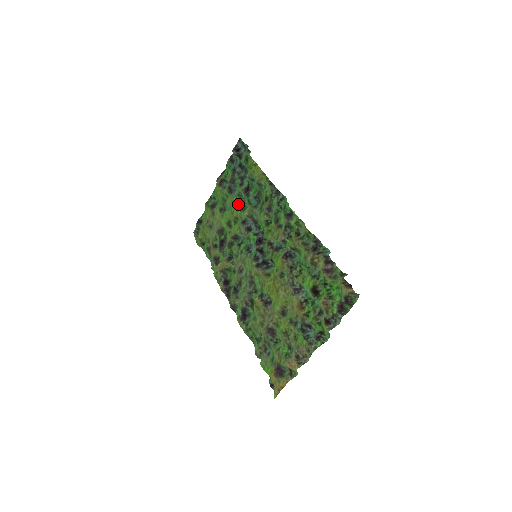
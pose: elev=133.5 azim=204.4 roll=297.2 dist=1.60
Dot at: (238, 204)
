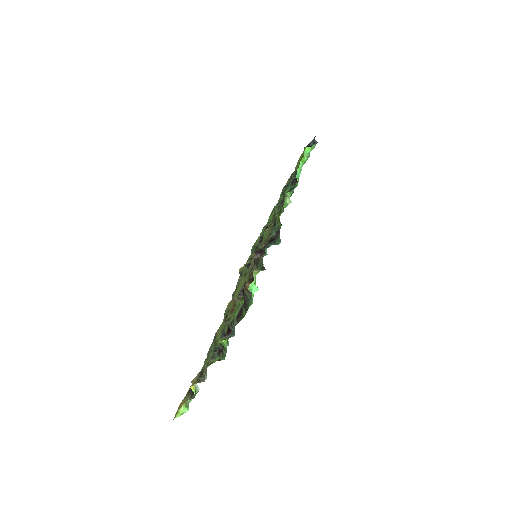
Dot at: occluded
